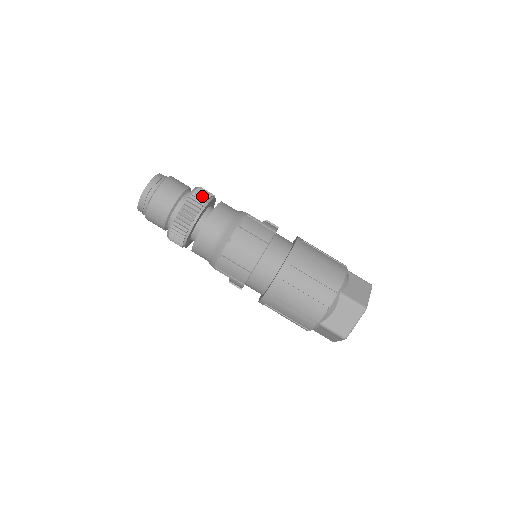
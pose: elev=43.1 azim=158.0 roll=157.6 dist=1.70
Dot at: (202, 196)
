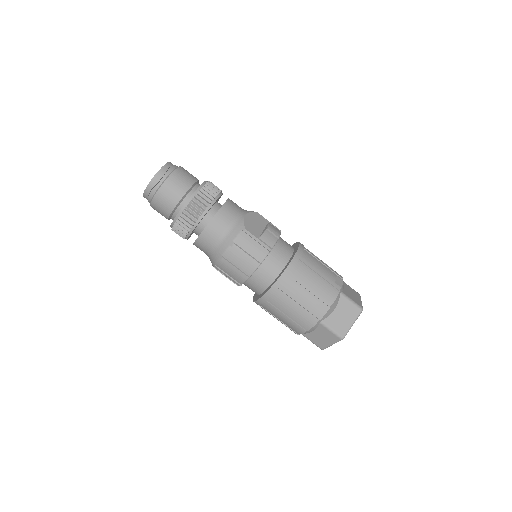
Dot at: (200, 204)
